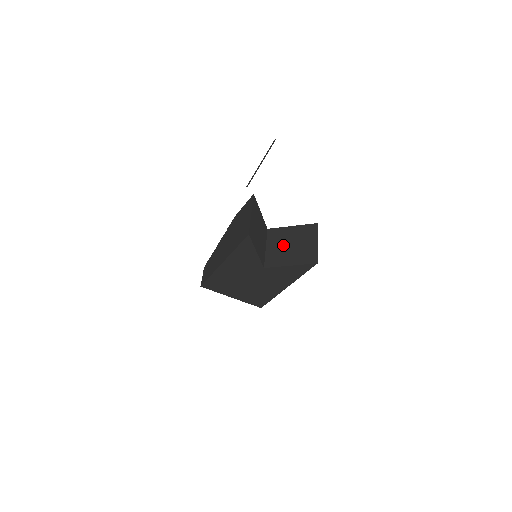
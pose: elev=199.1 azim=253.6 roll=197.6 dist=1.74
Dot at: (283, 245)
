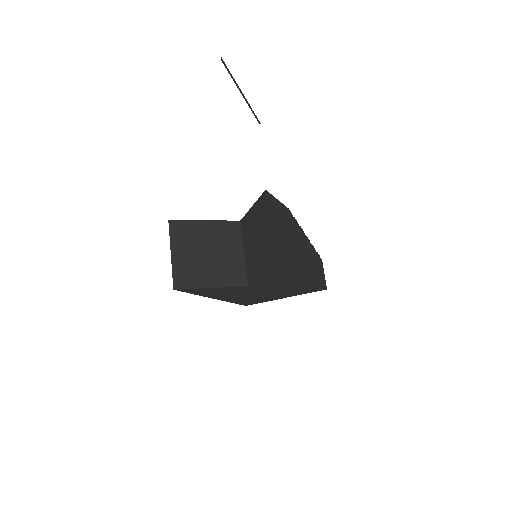
Dot at: (251, 244)
